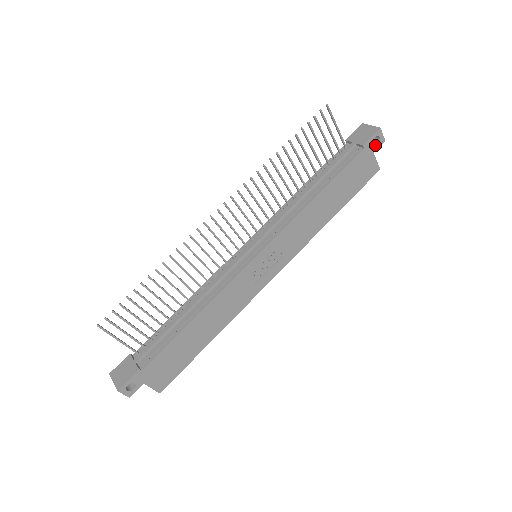
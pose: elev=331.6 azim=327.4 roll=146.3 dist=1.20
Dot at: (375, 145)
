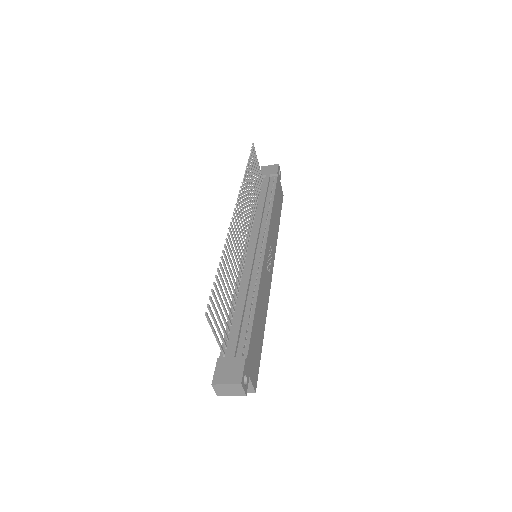
Dot at: (279, 176)
